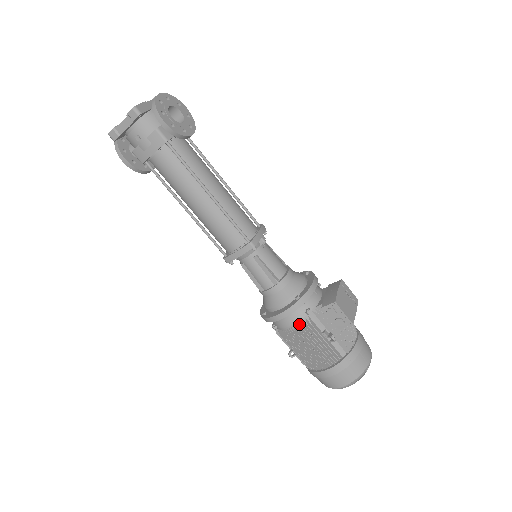
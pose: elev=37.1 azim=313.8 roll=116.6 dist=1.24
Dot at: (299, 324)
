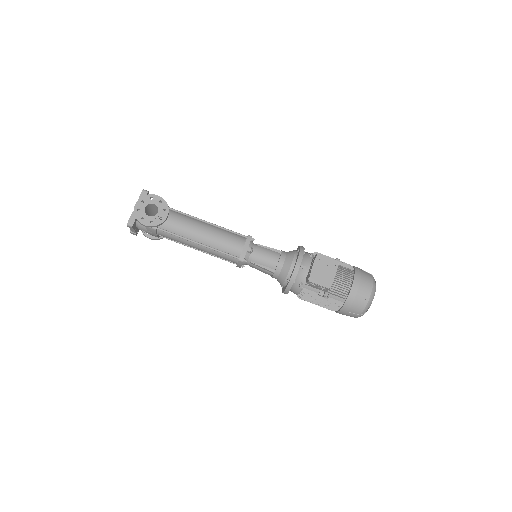
Dot at: (300, 293)
